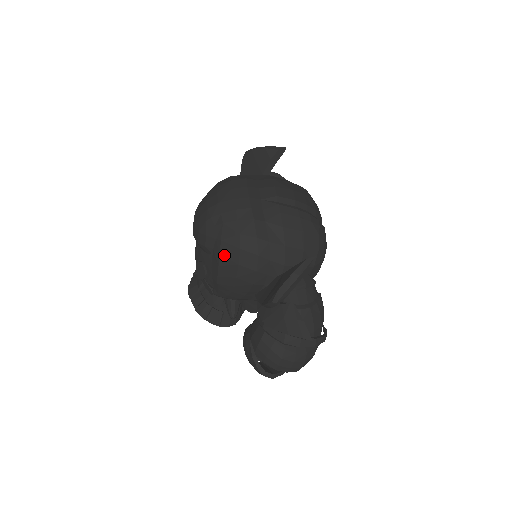
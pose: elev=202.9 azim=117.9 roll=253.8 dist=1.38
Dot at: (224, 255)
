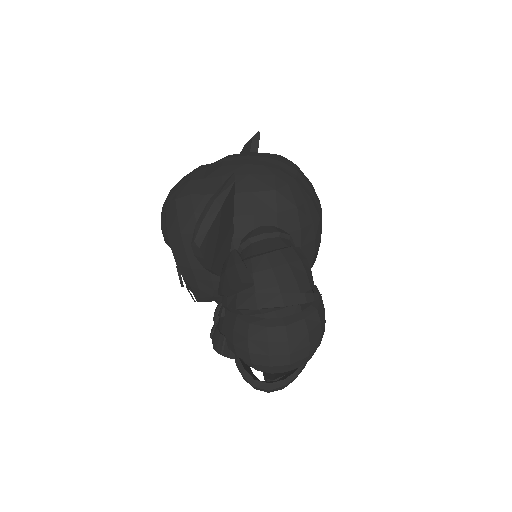
Dot at: (170, 232)
